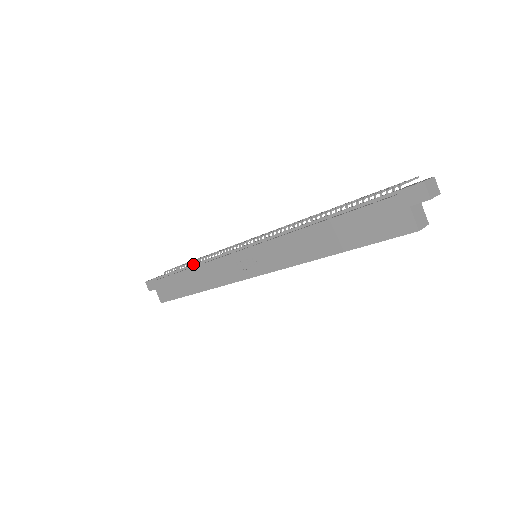
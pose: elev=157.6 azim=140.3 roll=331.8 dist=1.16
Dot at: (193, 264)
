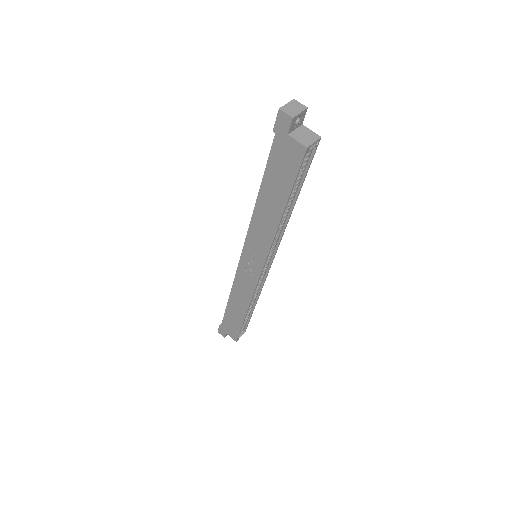
Dot at: occluded
